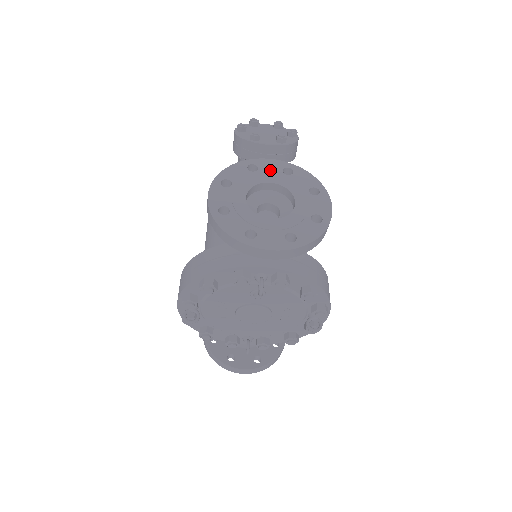
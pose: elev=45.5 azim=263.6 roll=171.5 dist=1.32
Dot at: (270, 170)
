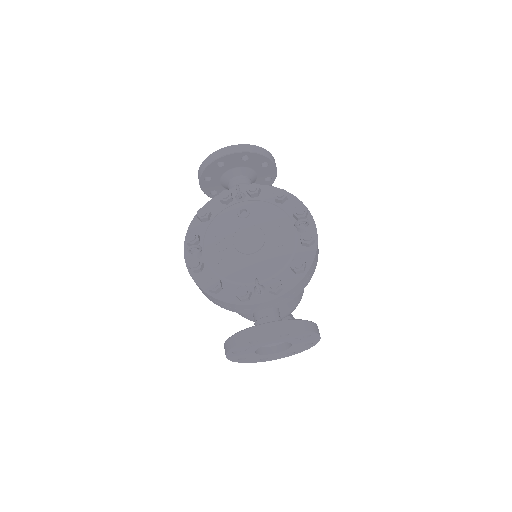
Dot at: occluded
